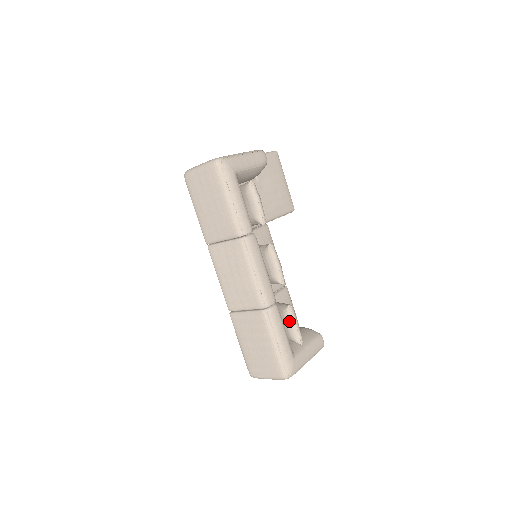
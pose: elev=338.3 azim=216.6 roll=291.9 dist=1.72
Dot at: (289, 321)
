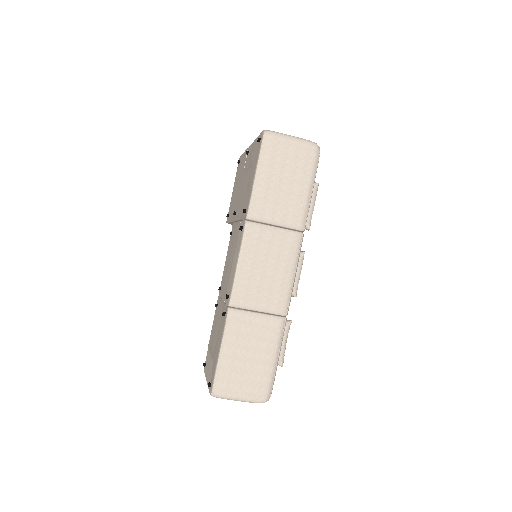
Dot at: (284, 338)
